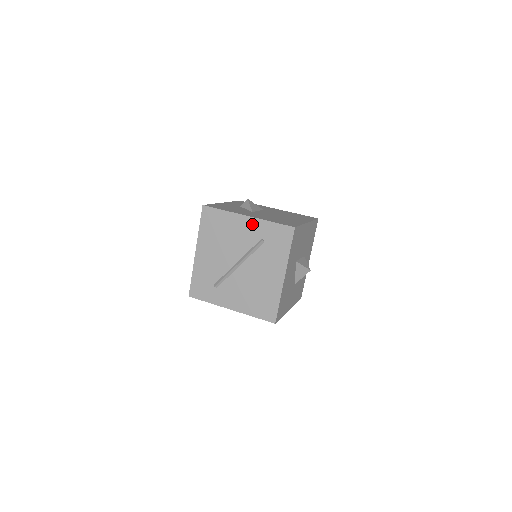
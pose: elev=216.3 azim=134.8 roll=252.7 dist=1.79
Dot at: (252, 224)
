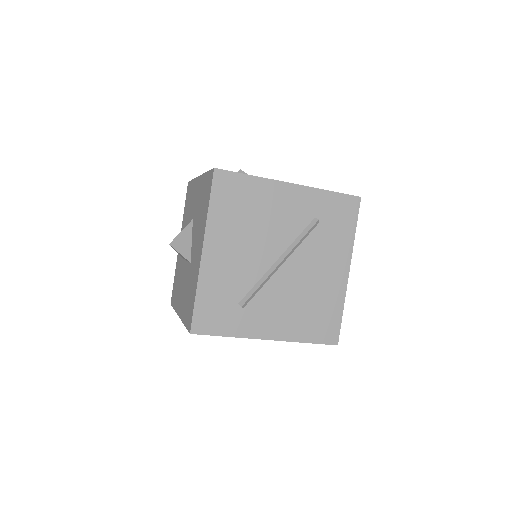
Dot at: (300, 196)
